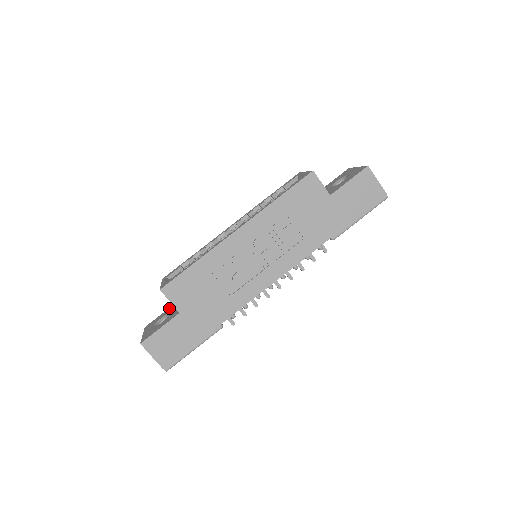
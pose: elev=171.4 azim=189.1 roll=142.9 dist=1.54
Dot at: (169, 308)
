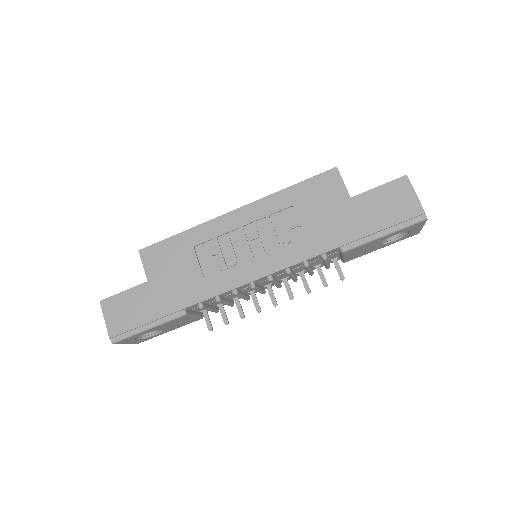
Dot at: occluded
